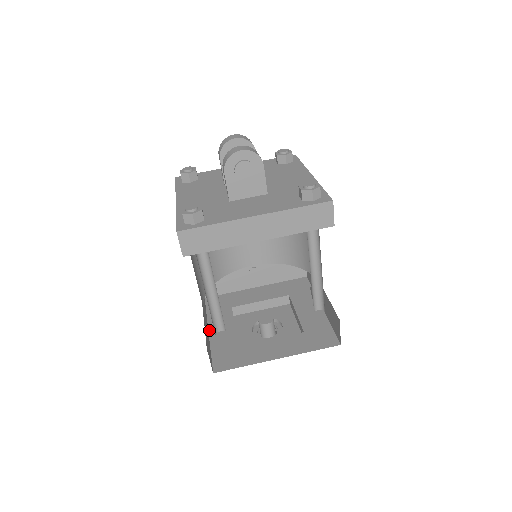
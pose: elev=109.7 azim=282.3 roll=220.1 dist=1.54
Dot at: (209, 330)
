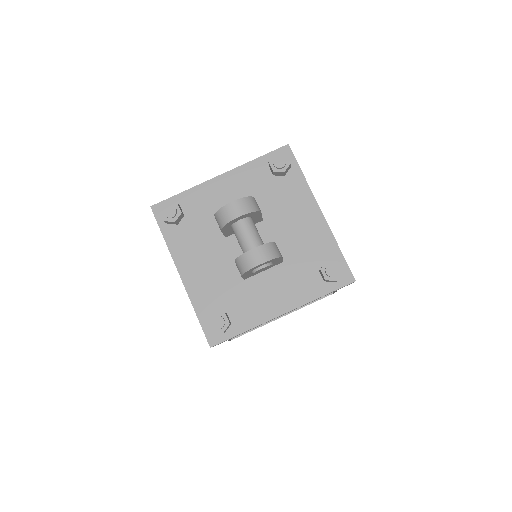
Dot at: occluded
